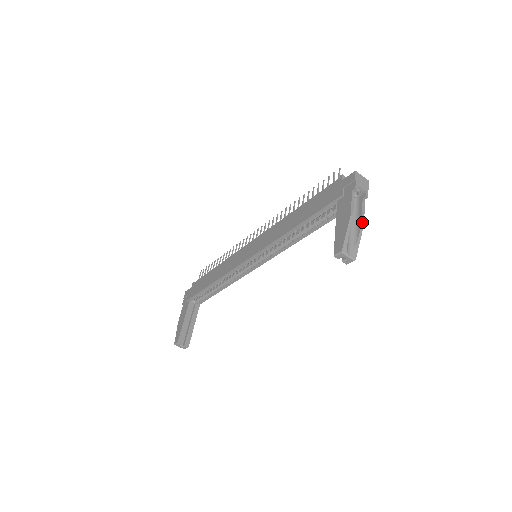
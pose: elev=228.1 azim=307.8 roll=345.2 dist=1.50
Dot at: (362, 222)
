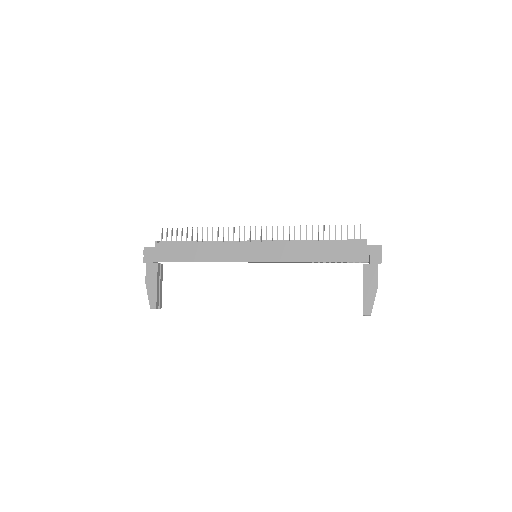
Dot at: occluded
